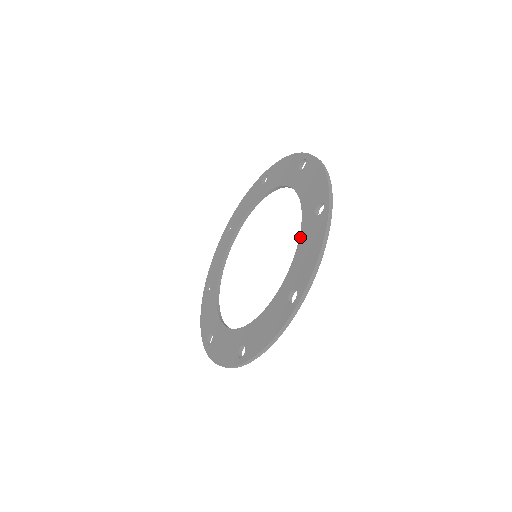
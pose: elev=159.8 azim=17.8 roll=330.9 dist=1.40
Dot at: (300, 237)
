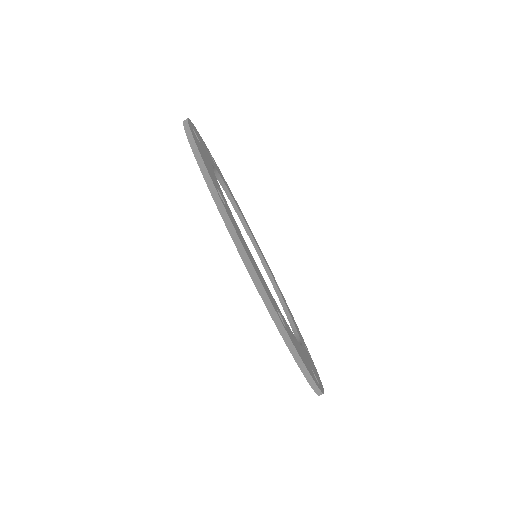
Dot at: occluded
